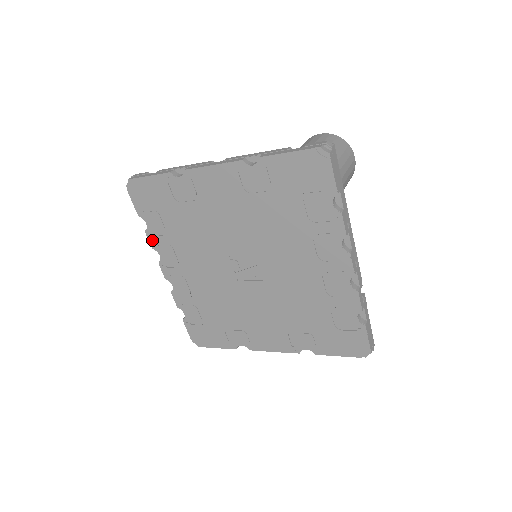
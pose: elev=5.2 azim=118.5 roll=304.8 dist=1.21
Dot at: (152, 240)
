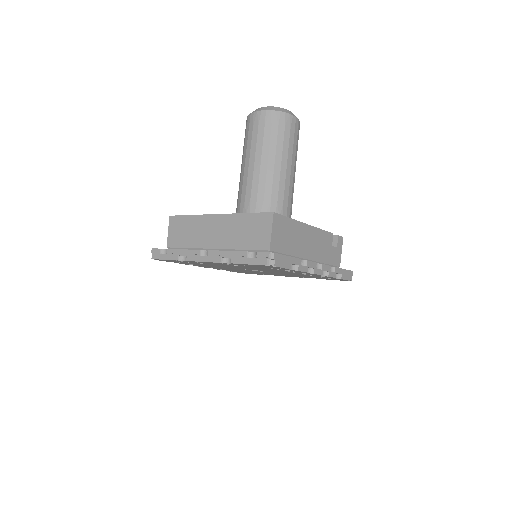
Dot at: (186, 264)
